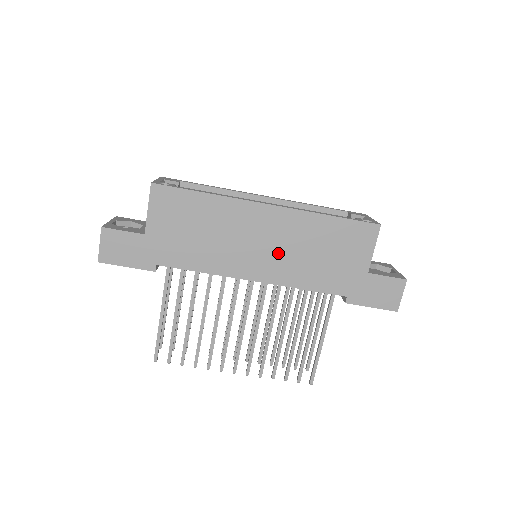
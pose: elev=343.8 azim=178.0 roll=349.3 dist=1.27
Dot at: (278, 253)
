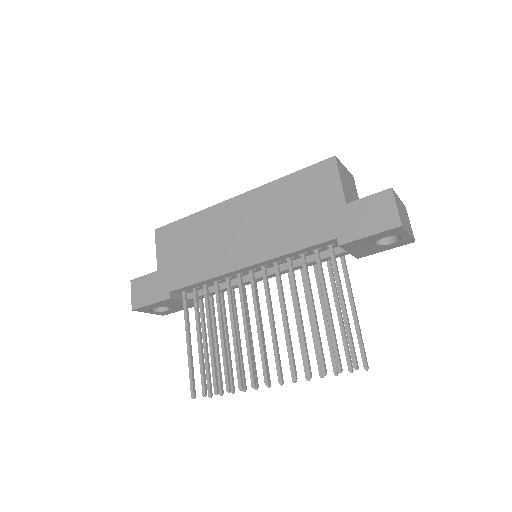
Dot at: (256, 231)
